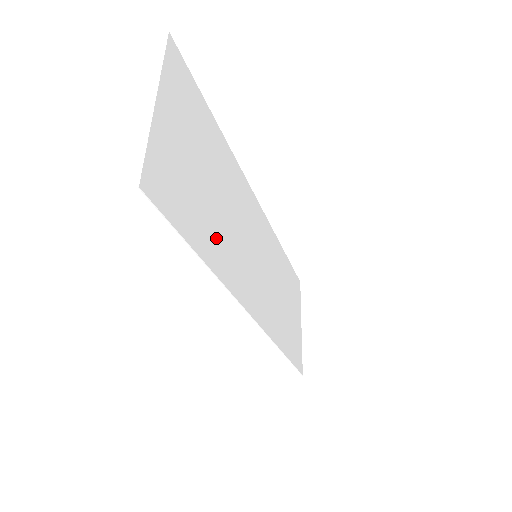
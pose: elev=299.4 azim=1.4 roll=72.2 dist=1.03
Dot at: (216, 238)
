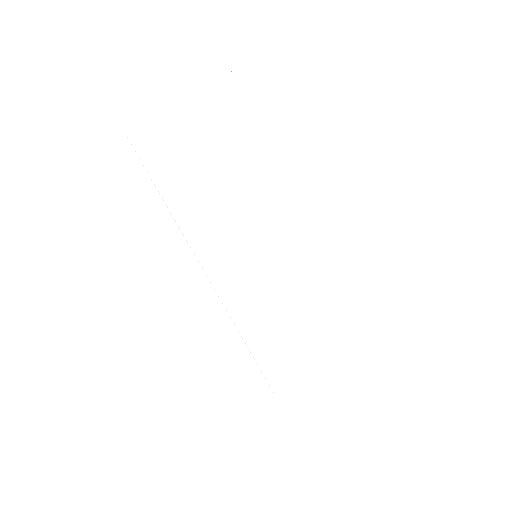
Dot at: (198, 207)
